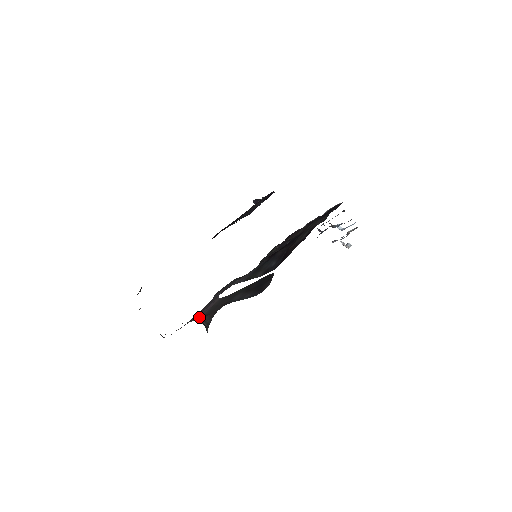
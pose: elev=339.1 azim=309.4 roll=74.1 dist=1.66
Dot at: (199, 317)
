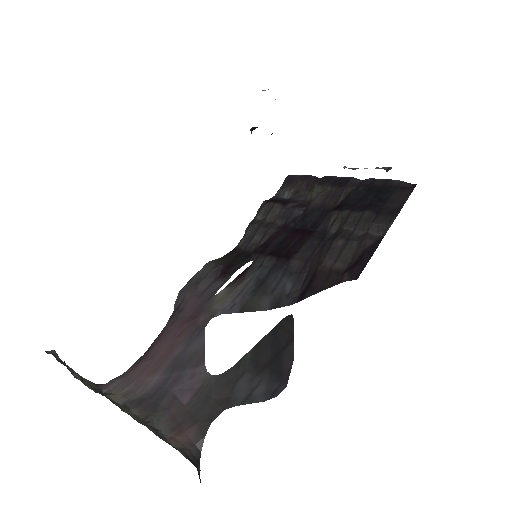
Dot at: (176, 414)
